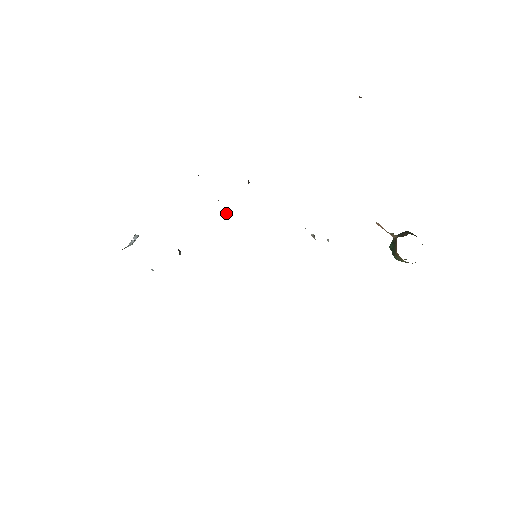
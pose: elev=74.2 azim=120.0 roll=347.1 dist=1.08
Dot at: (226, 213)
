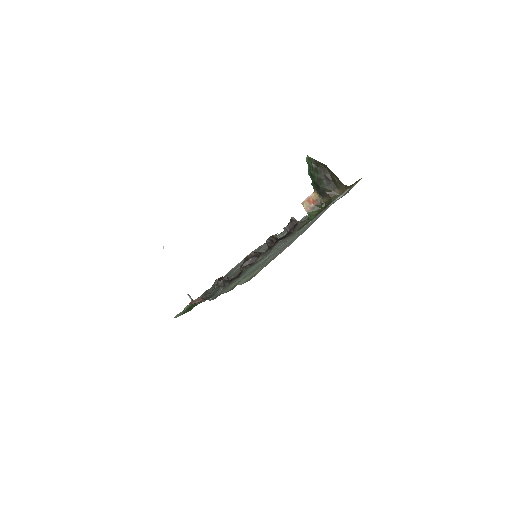
Dot at: occluded
